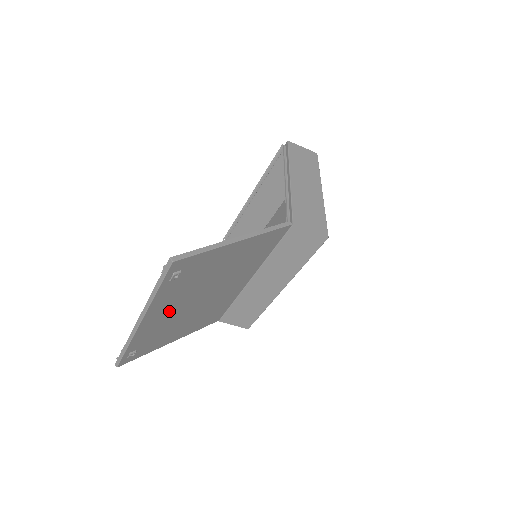
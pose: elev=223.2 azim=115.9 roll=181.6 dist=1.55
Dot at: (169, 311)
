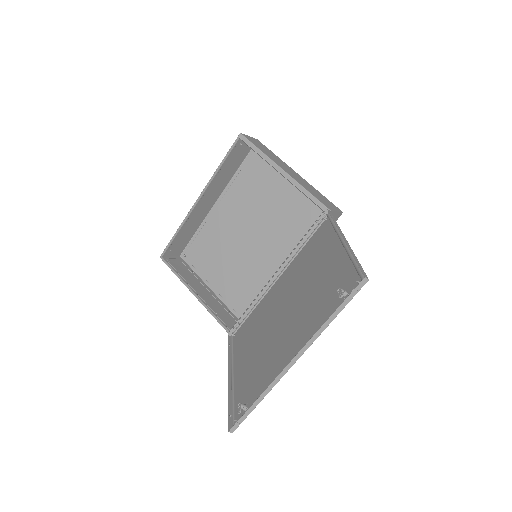
Dot at: (289, 339)
